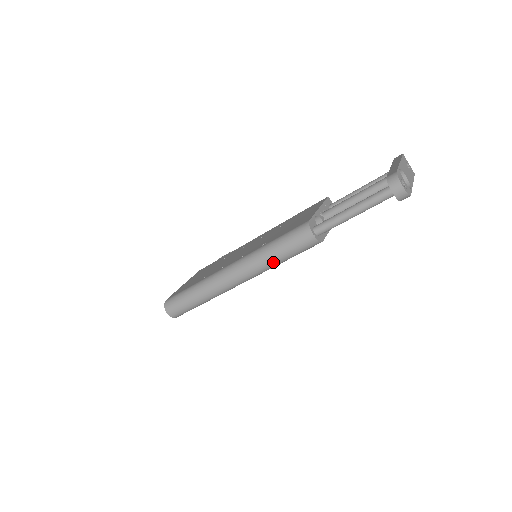
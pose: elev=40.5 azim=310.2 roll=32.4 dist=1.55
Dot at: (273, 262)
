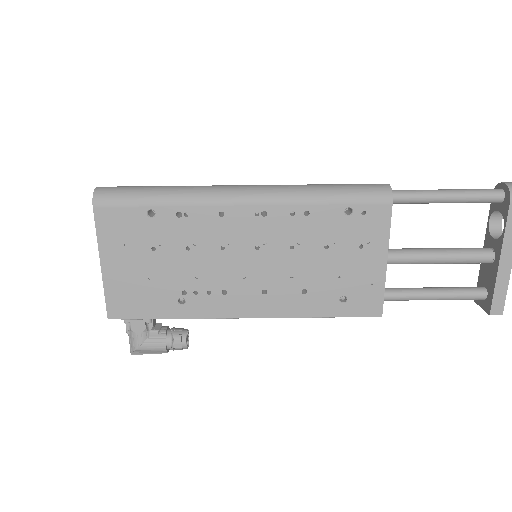
Dot at: (315, 188)
